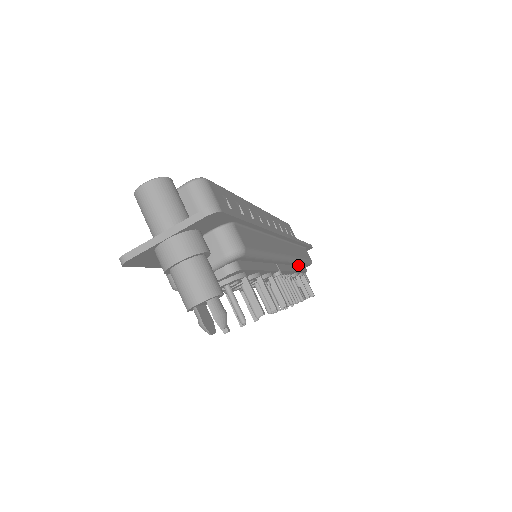
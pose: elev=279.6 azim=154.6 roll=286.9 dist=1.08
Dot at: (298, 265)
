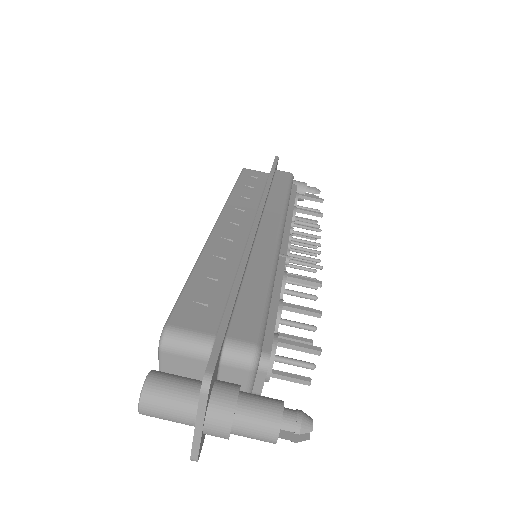
Dot at: occluded
